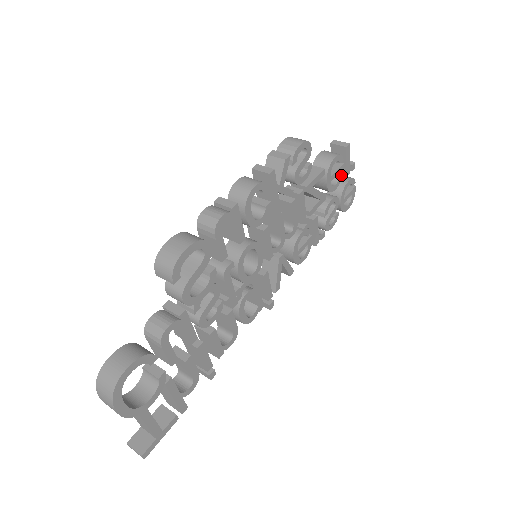
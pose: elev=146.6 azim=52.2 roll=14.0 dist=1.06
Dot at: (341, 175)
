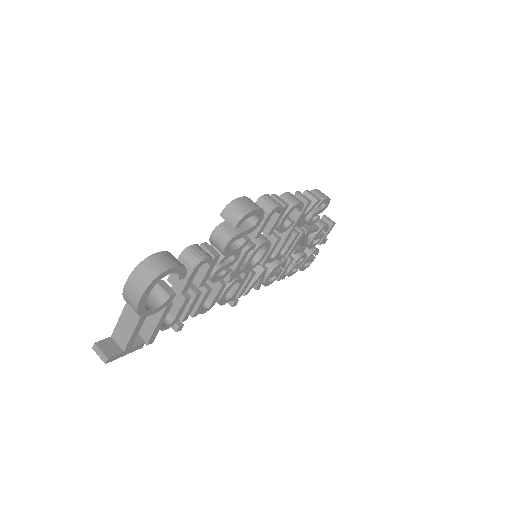
Dot at: (319, 241)
